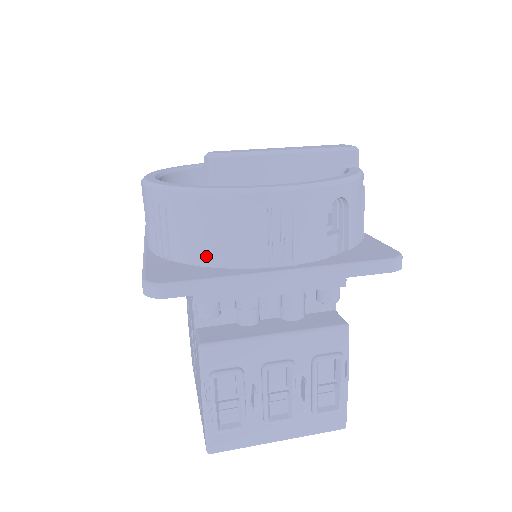
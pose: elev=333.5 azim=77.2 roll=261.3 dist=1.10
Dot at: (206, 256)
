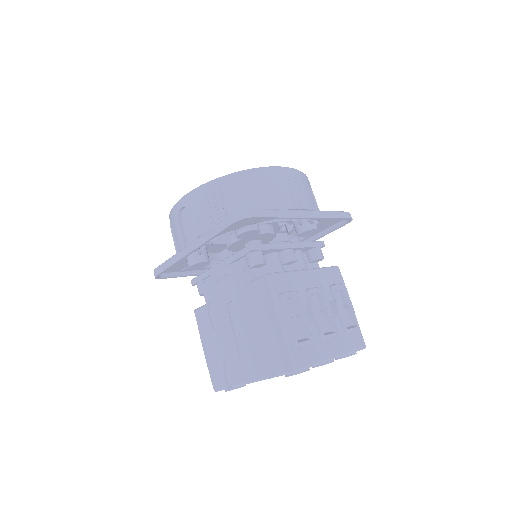
Dot at: (258, 207)
